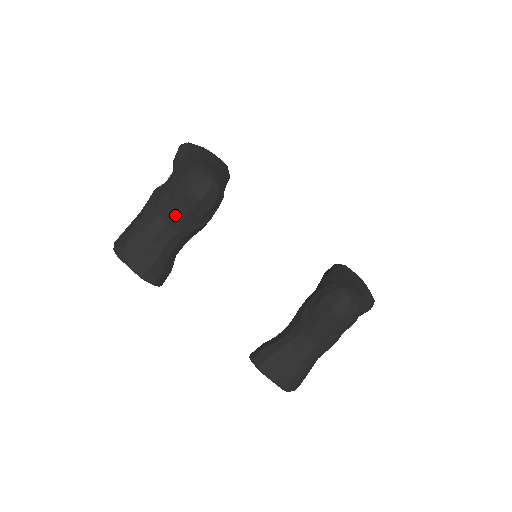
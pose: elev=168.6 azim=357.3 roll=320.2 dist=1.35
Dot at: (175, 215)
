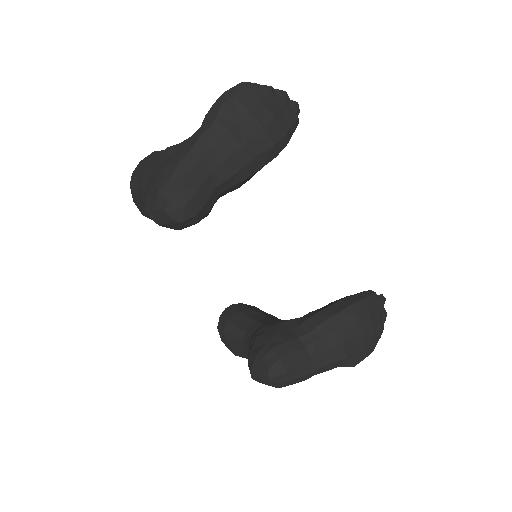
Dot at: occluded
